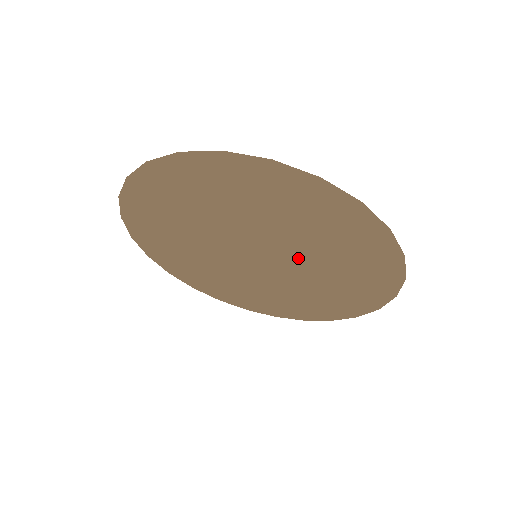
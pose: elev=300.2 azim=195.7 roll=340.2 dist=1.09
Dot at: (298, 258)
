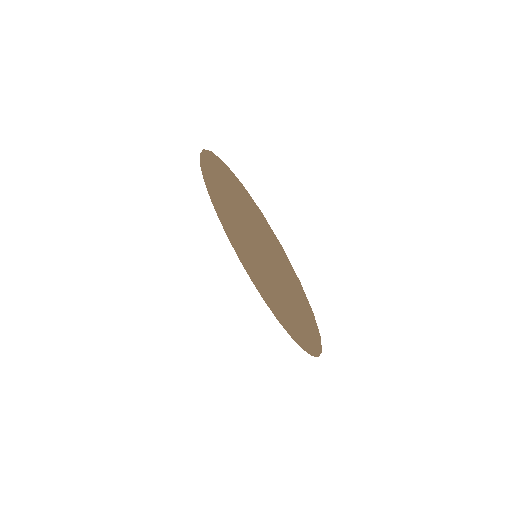
Dot at: (274, 280)
